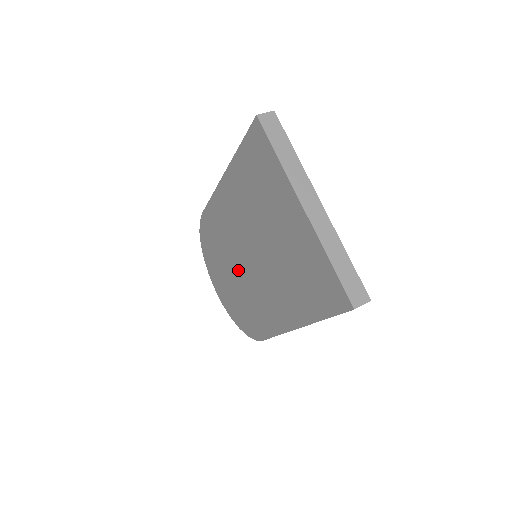
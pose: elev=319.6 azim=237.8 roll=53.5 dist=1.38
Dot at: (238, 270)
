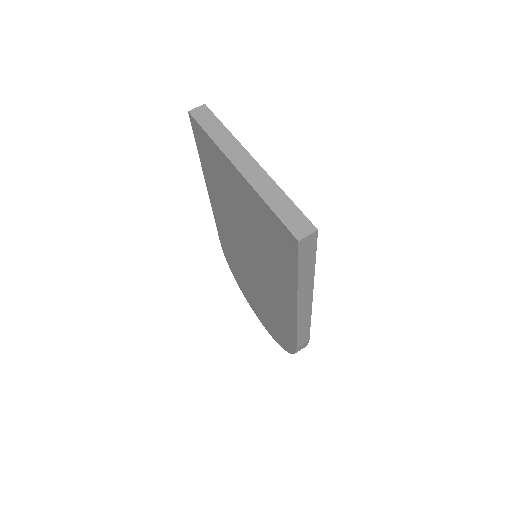
Dot at: (254, 281)
